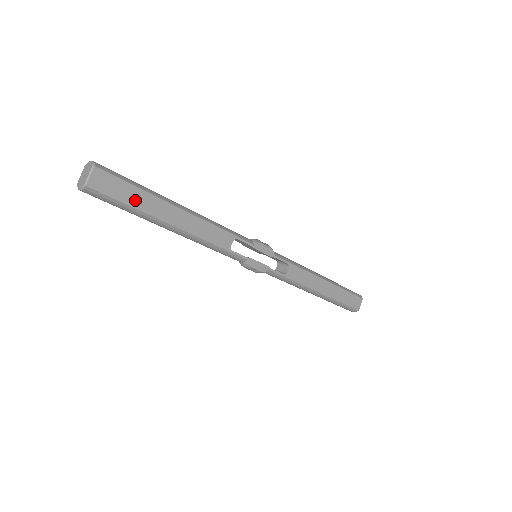
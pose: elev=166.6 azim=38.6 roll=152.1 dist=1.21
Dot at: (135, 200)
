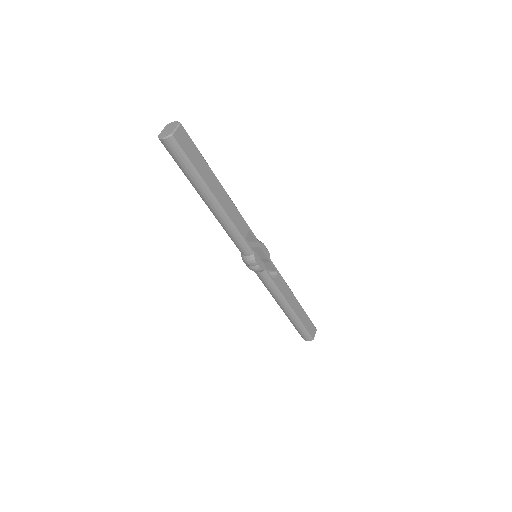
Dot at: (198, 164)
